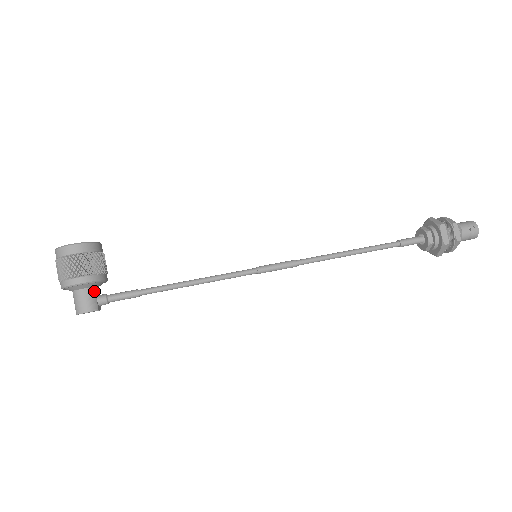
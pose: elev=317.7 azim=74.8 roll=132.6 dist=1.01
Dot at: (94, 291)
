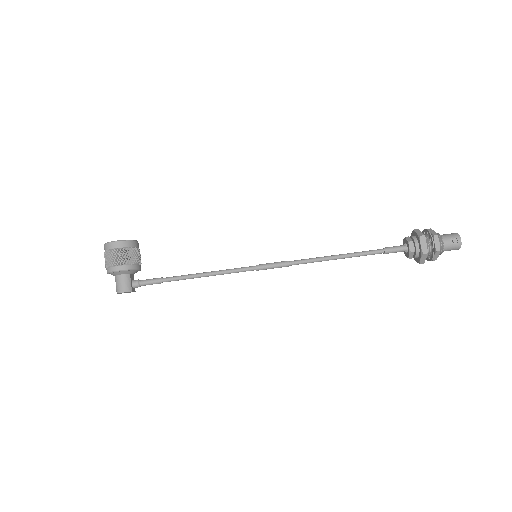
Dot at: (129, 277)
